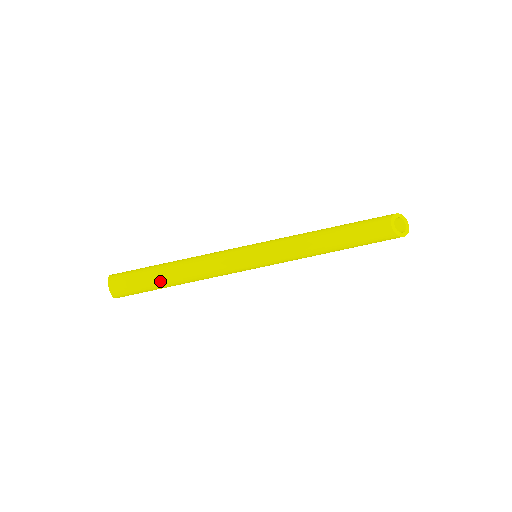
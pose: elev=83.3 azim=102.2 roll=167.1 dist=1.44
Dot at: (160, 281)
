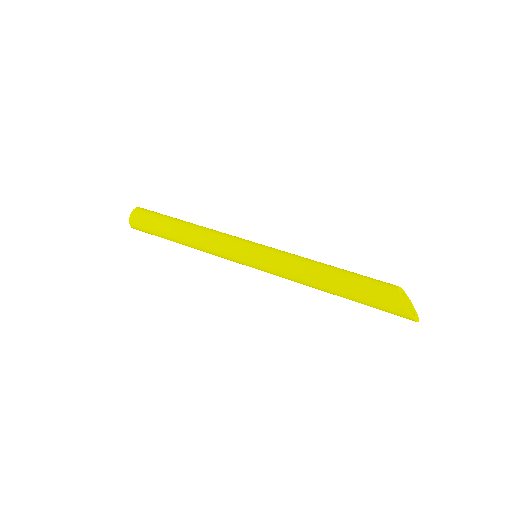
Dot at: (173, 221)
